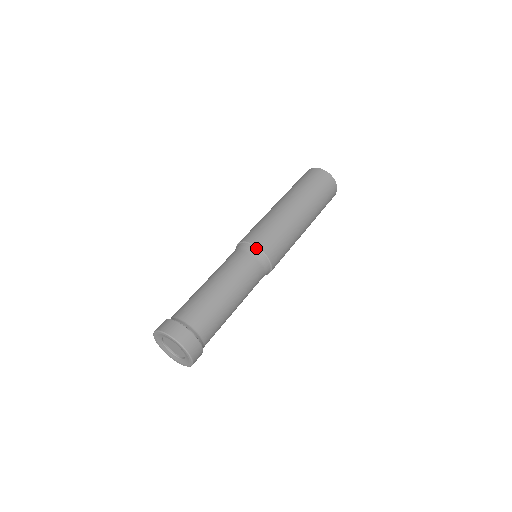
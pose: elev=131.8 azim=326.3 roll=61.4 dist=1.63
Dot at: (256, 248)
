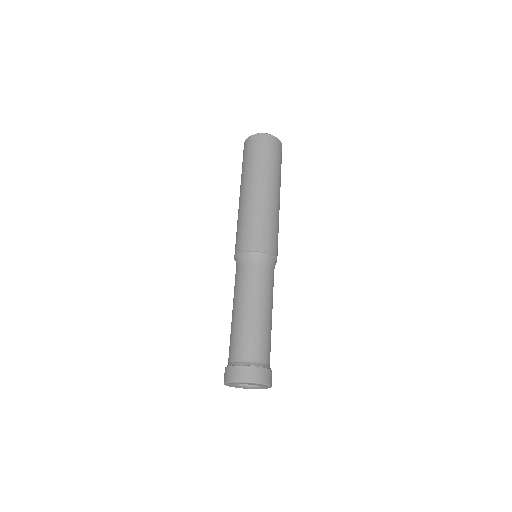
Dot at: (247, 254)
